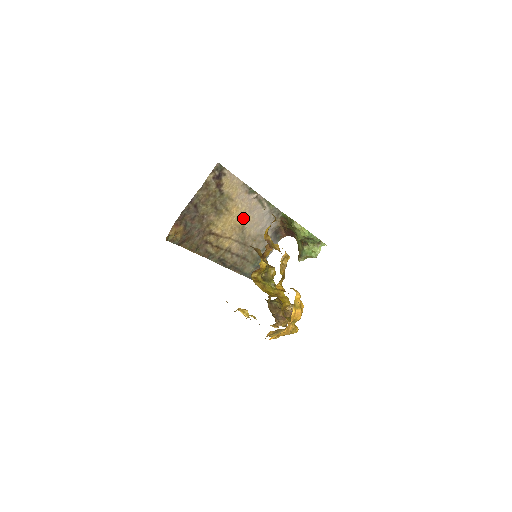
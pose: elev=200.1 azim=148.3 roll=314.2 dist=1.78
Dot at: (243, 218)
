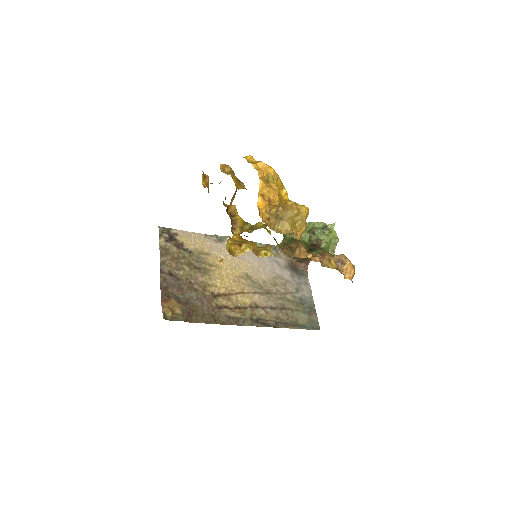
Dot at: (238, 268)
